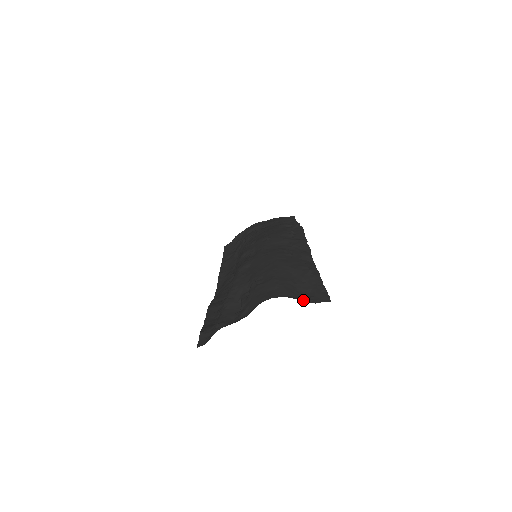
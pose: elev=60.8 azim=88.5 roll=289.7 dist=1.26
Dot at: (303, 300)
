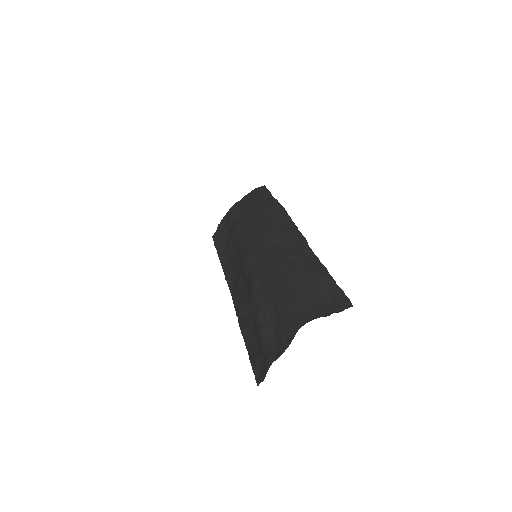
Dot at: (329, 313)
